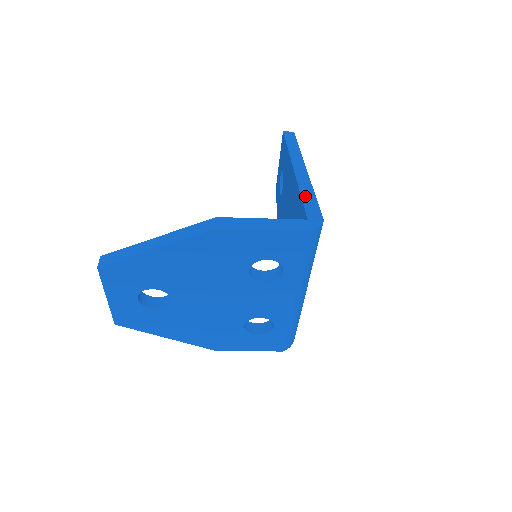
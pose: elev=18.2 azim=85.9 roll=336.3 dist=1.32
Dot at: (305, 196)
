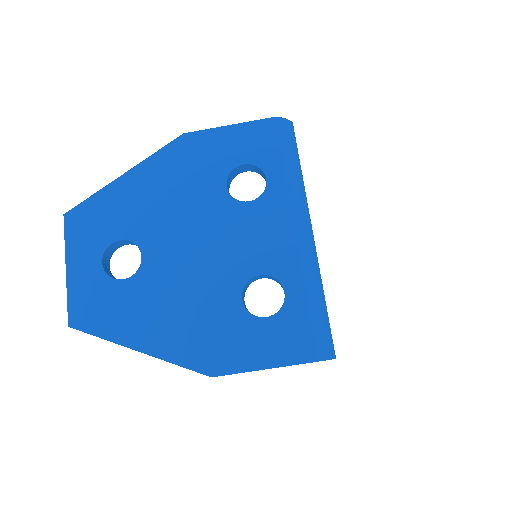
Dot at: occluded
